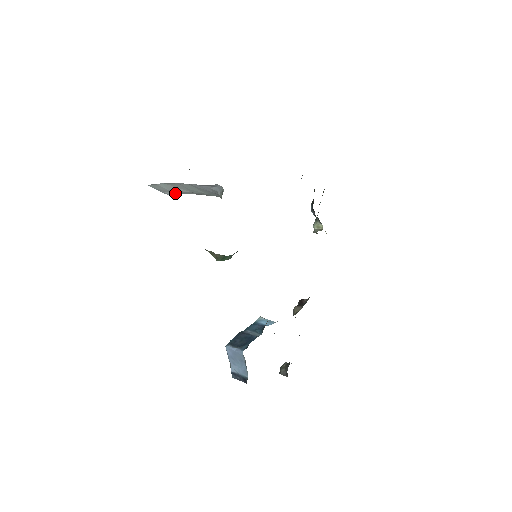
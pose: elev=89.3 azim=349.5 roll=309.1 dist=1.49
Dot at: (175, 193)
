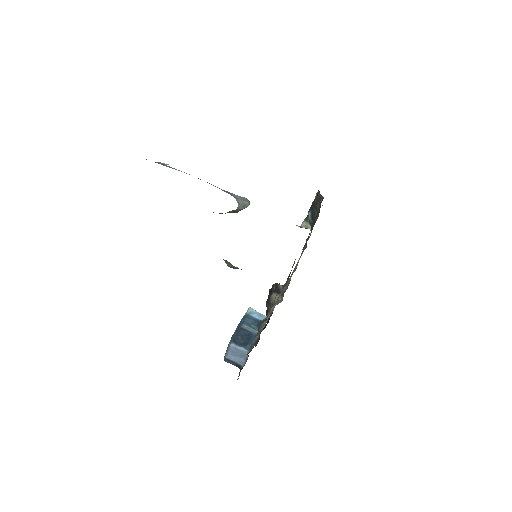
Dot at: occluded
